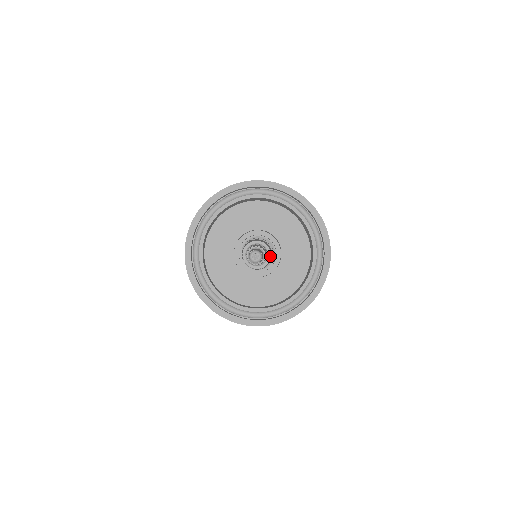
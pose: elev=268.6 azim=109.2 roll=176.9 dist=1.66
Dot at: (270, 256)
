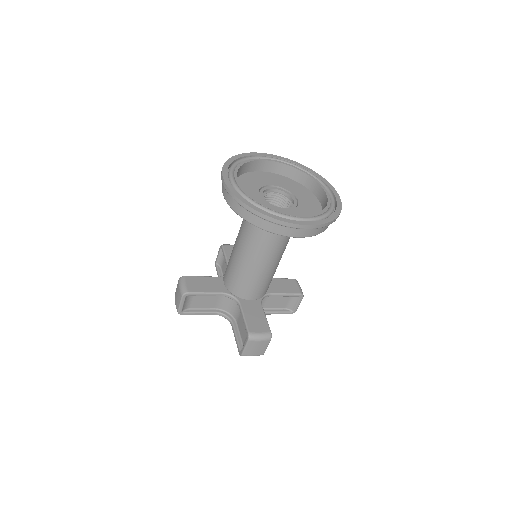
Dot at: occluded
